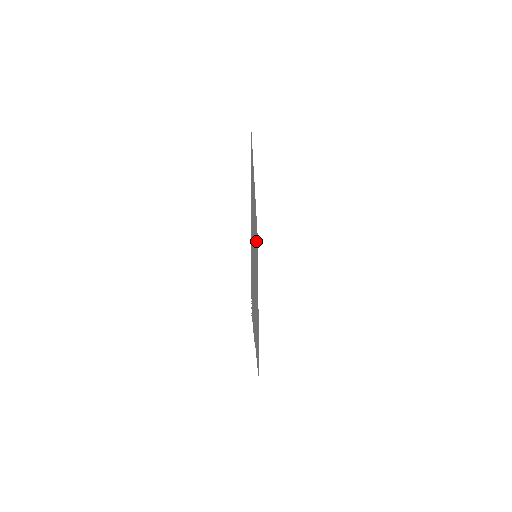
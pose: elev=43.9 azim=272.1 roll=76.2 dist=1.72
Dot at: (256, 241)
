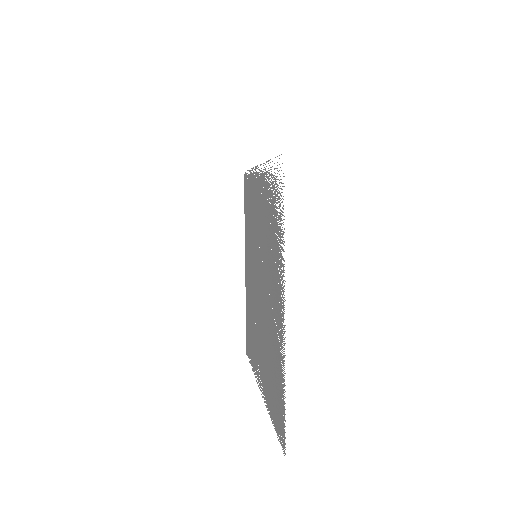
Dot at: (251, 216)
